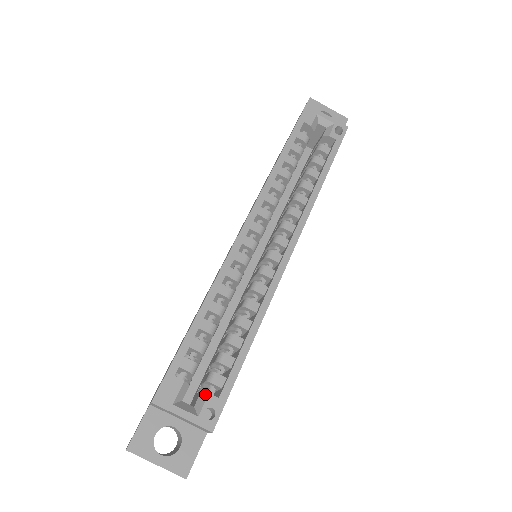
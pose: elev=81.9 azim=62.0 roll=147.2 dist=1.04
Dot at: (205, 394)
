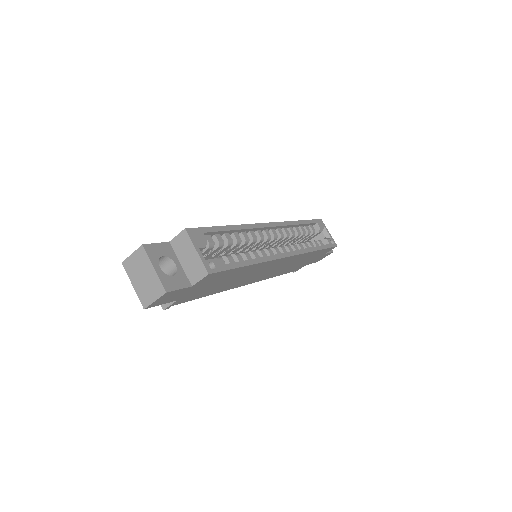
Dot at: (214, 257)
